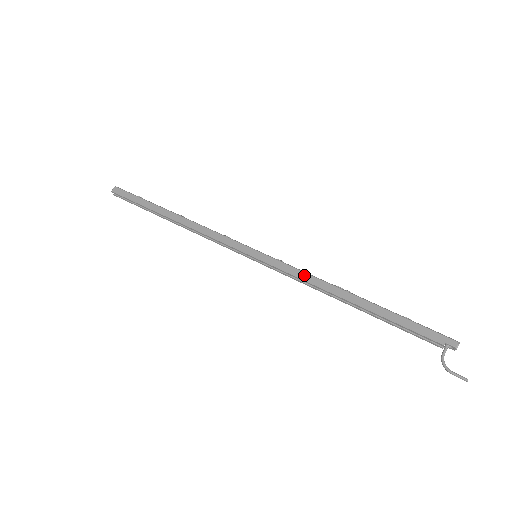
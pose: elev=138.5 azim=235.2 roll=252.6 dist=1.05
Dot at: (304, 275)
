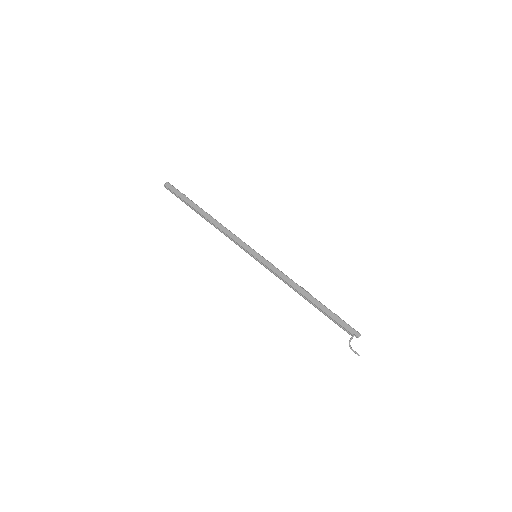
Dot at: (283, 276)
